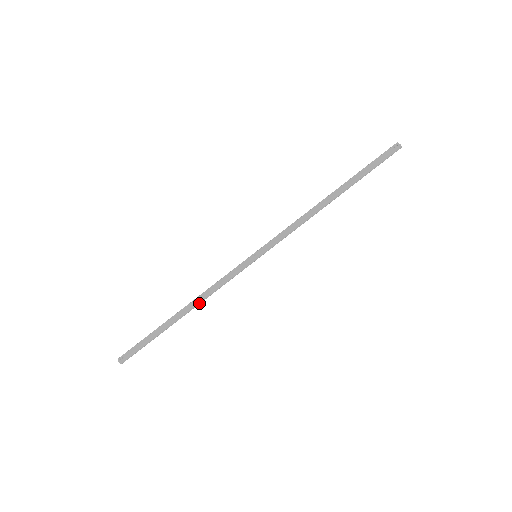
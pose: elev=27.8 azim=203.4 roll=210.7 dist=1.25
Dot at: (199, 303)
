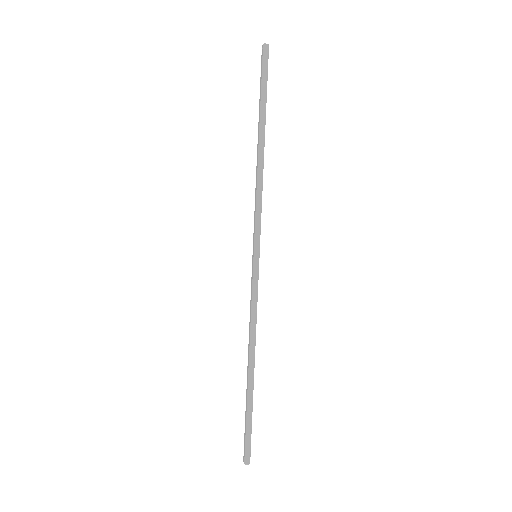
Dot at: (253, 344)
